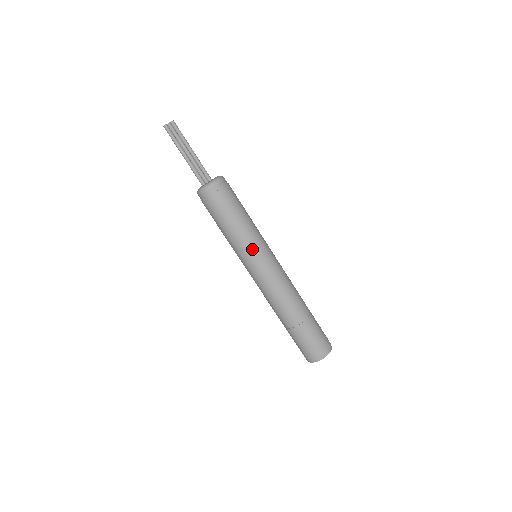
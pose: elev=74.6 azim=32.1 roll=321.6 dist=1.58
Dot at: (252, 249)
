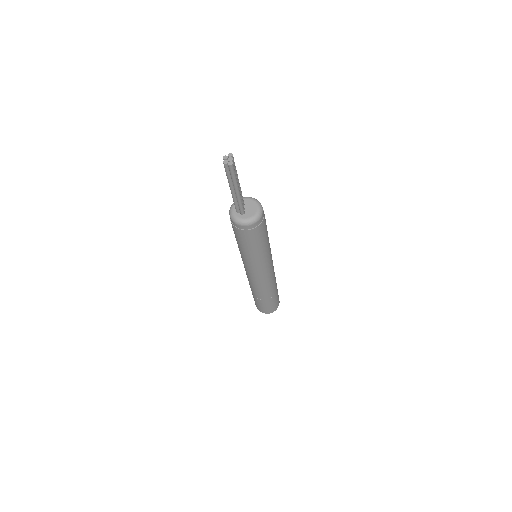
Dot at: (269, 256)
